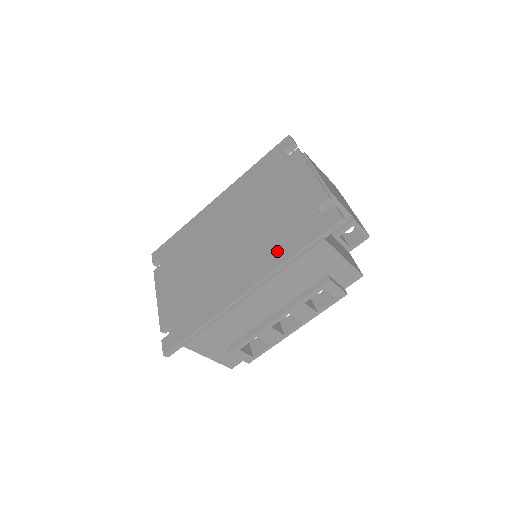
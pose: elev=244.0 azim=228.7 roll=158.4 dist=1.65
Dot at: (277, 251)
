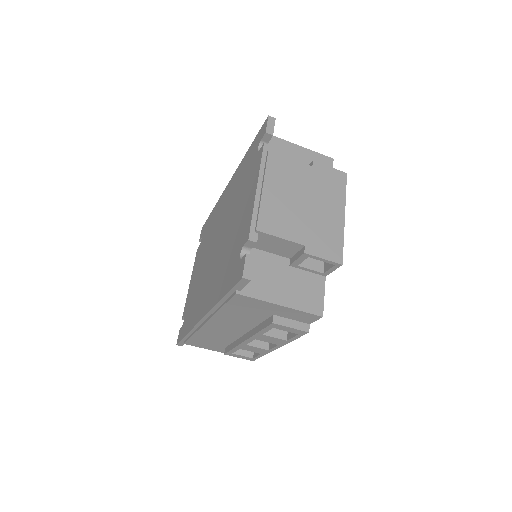
Dot at: (218, 286)
